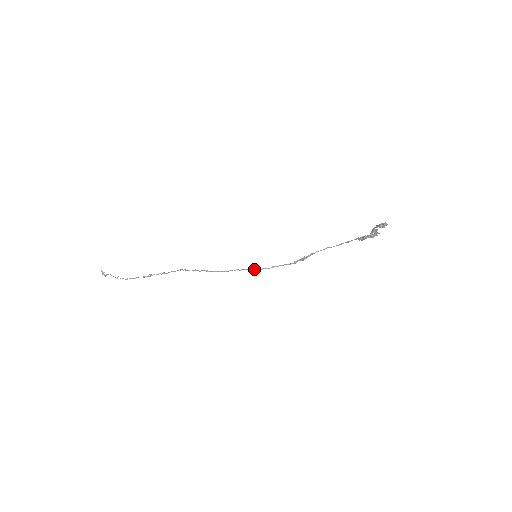
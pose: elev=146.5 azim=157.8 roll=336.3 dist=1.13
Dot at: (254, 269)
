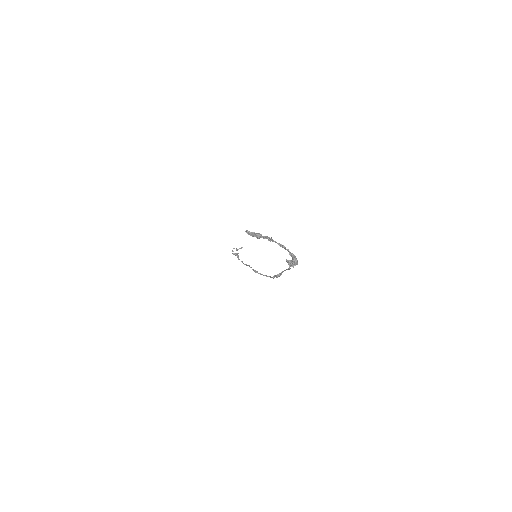
Dot at: (255, 270)
